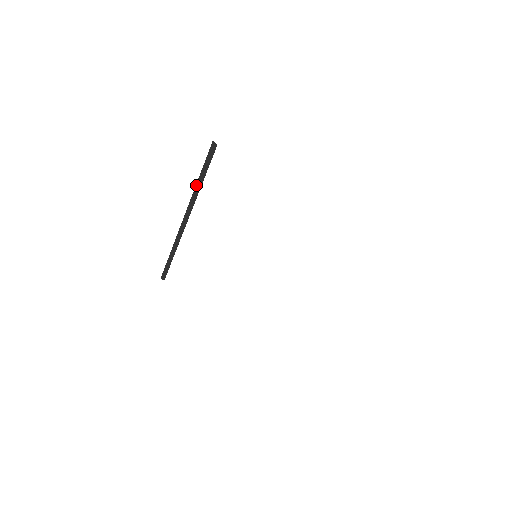
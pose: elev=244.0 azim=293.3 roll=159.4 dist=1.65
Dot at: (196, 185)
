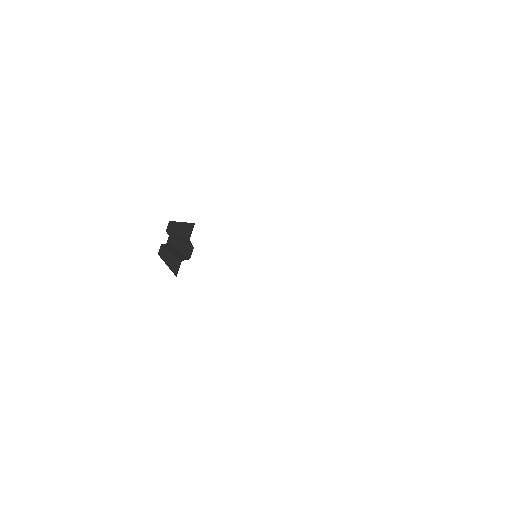
Dot at: (181, 237)
